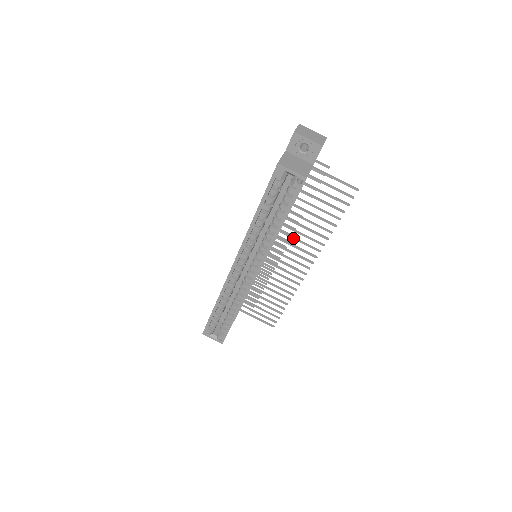
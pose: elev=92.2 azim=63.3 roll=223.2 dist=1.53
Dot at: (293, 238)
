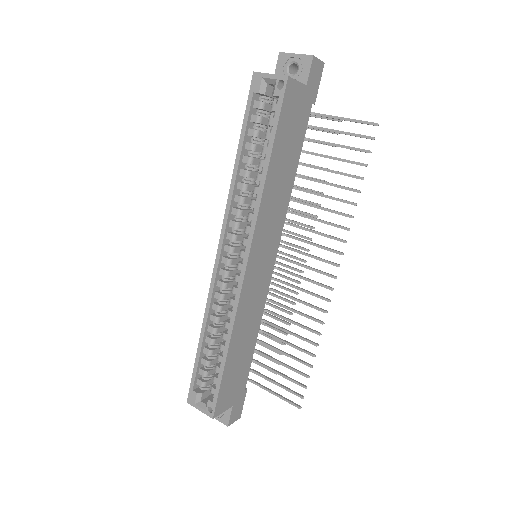
Dot at: (307, 229)
